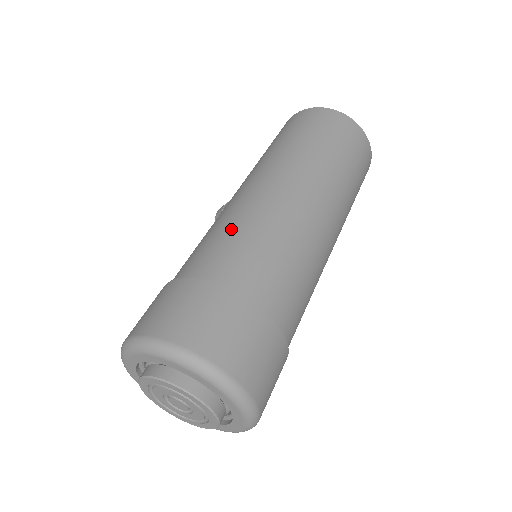
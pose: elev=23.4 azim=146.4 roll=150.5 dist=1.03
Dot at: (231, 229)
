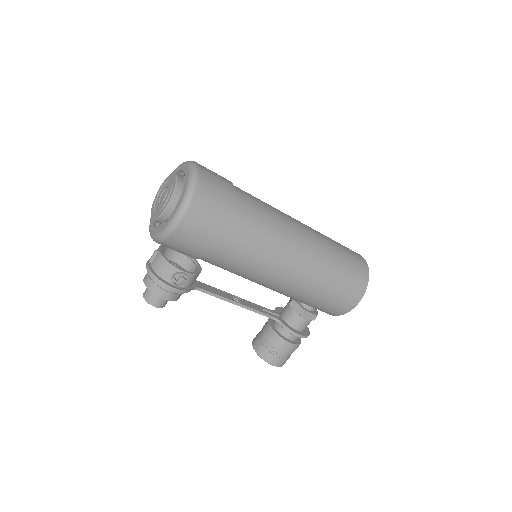
Dot at: occluded
